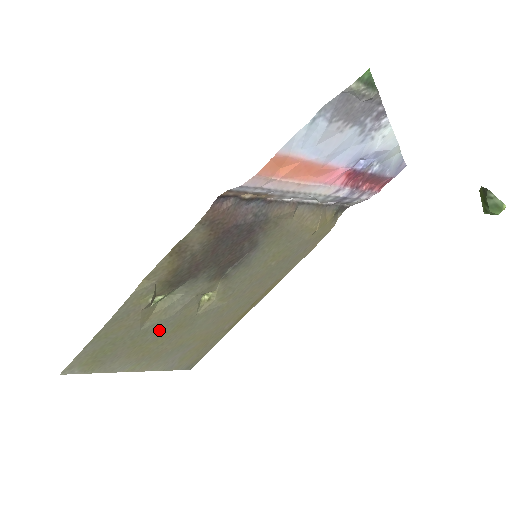
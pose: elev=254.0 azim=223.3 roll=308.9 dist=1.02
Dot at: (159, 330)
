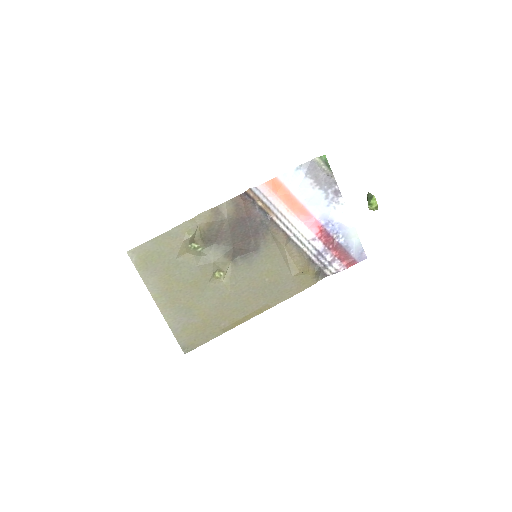
Dot at: (184, 273)
